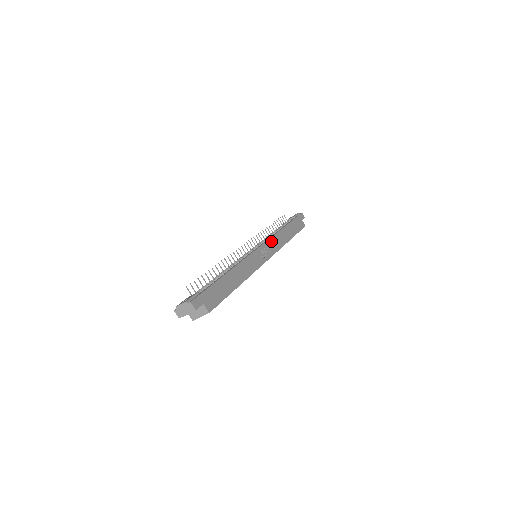
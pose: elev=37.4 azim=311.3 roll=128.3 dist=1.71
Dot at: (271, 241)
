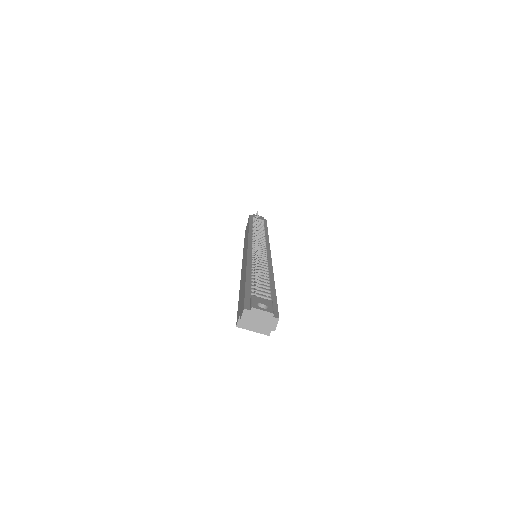
Dot at: occluded
